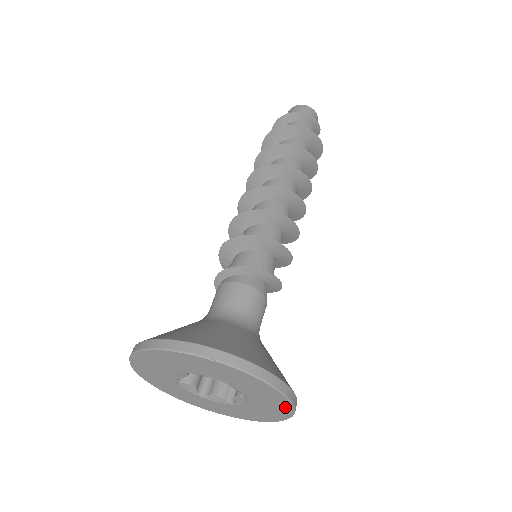
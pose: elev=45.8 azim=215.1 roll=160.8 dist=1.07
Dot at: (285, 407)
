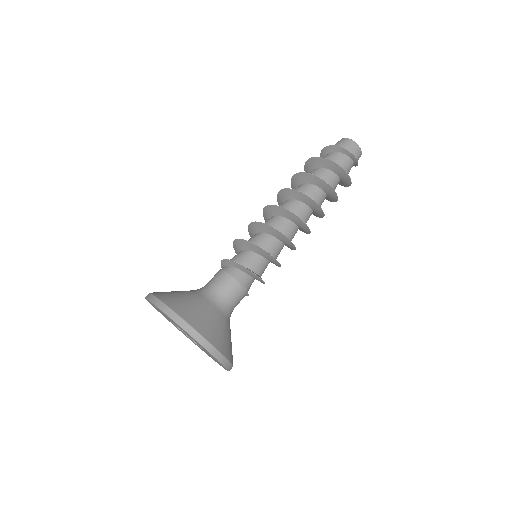
Dot at: (205, 349)
